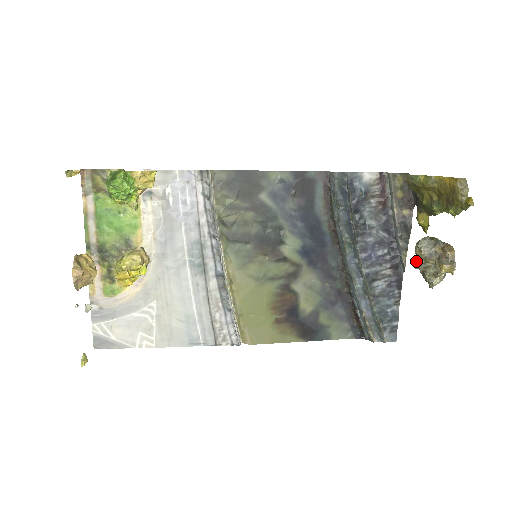
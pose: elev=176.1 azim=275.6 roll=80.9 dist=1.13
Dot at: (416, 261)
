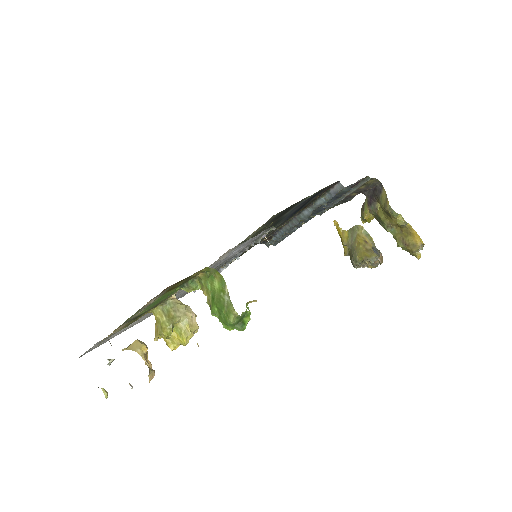
Dot at: (359, 261)
